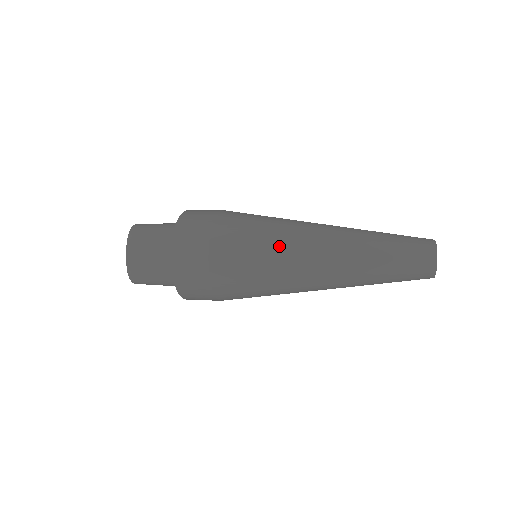
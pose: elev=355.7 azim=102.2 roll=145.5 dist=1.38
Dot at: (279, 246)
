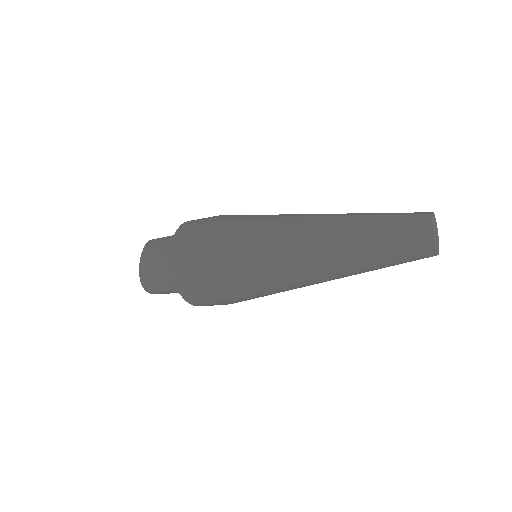
Dot at: (266, 229)
